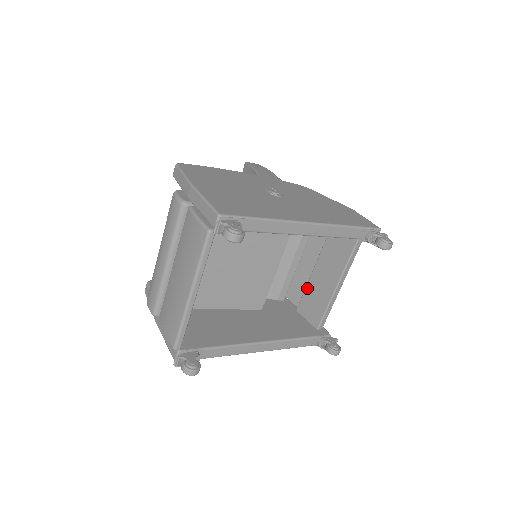
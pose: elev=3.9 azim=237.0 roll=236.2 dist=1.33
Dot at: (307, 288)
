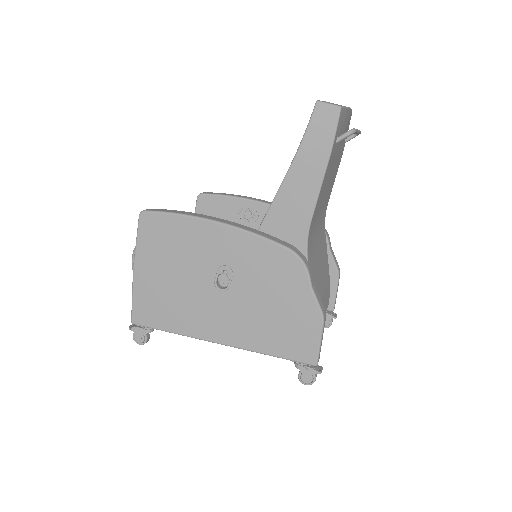
Dot at: occluded
